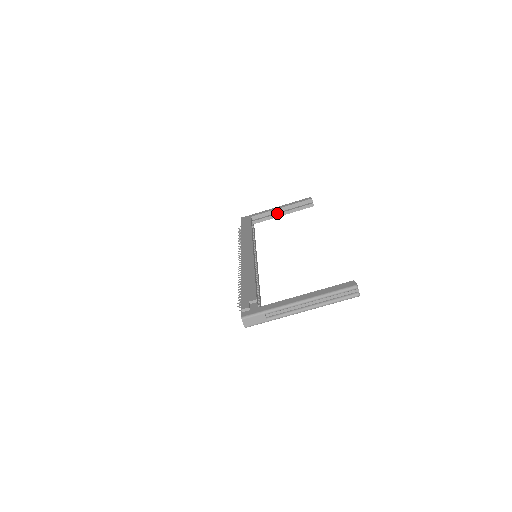
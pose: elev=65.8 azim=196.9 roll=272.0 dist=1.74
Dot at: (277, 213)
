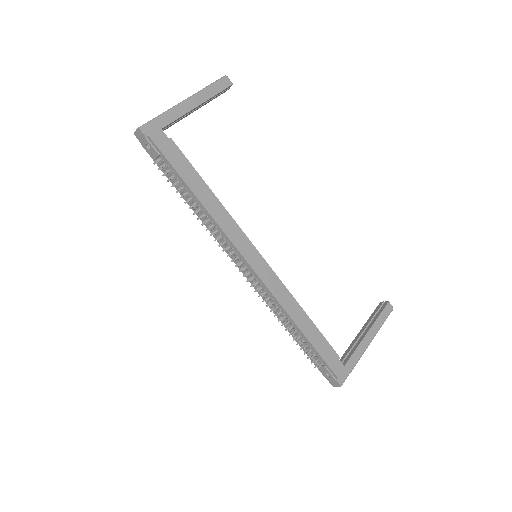
Dot at: occluded
